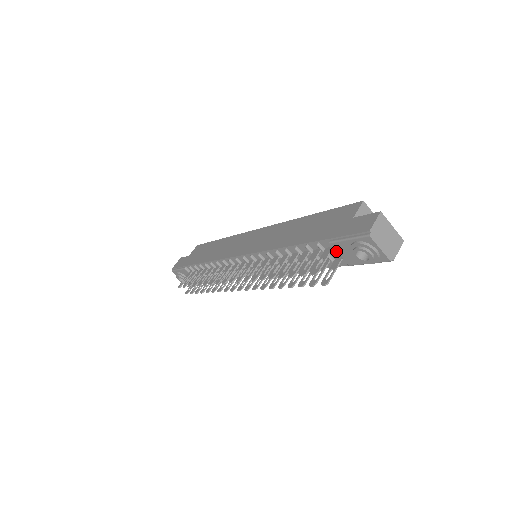
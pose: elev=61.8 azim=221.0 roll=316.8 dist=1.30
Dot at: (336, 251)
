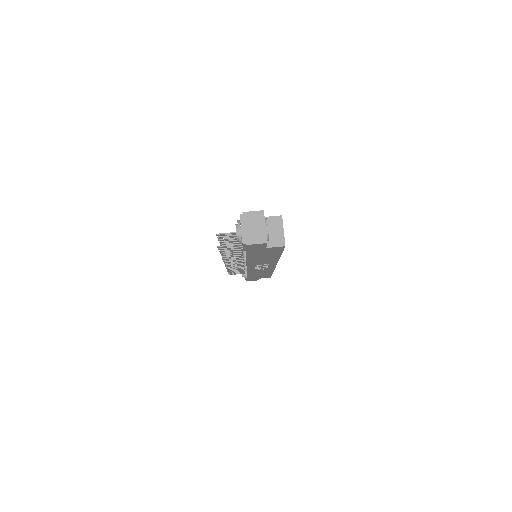
Dot at: occluded
